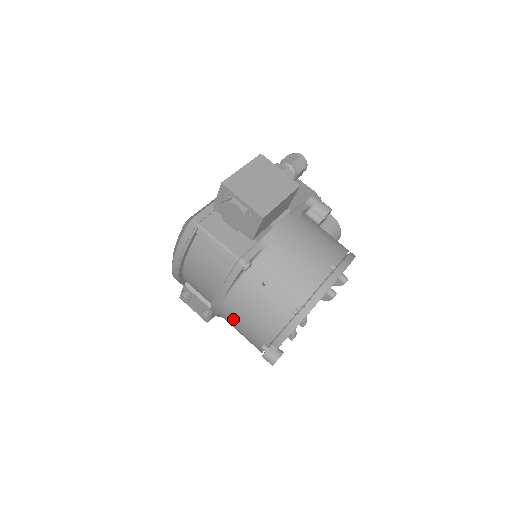
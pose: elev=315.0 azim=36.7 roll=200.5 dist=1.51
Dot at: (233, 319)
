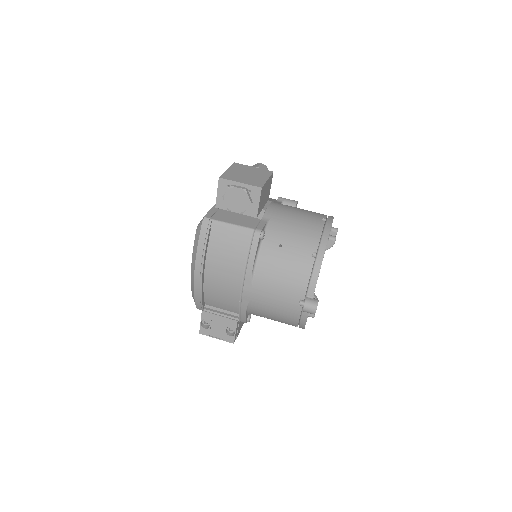
Dot at: (265, 295)
